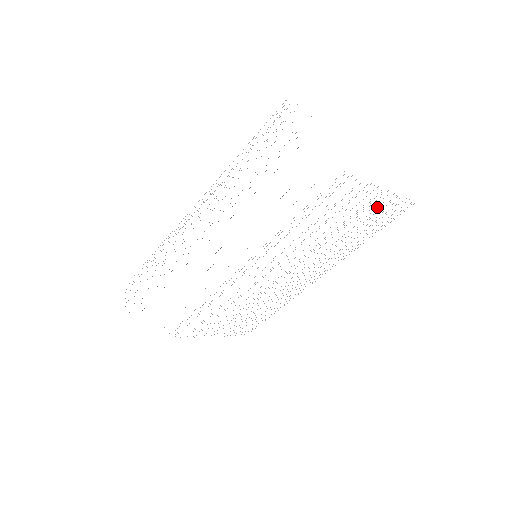
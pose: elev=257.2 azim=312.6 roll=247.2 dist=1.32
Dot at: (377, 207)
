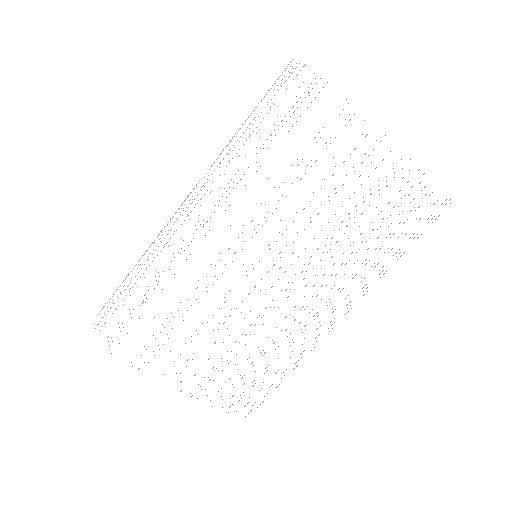
Dot at: occluded
